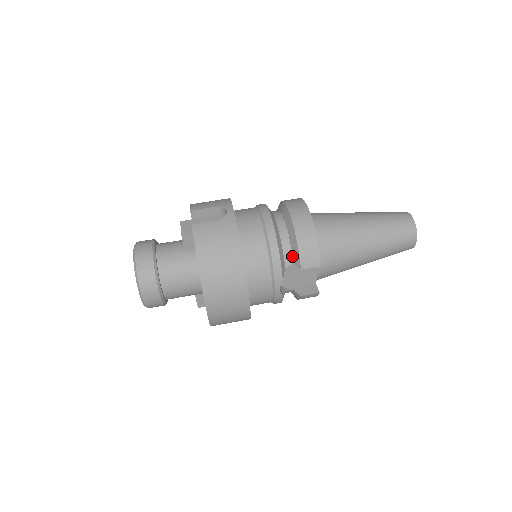
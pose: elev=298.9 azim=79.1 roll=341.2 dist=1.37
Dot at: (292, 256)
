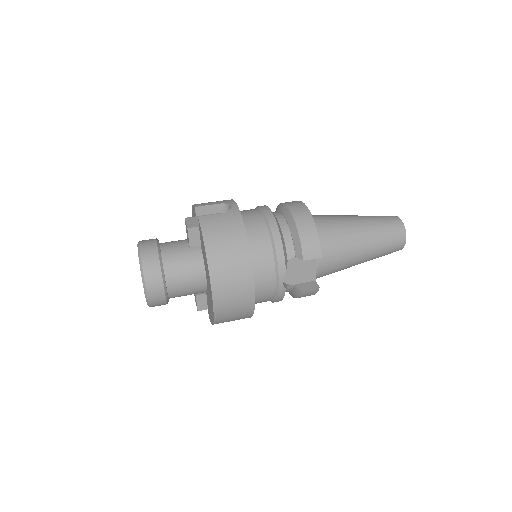
Dot at: (294, 249)
